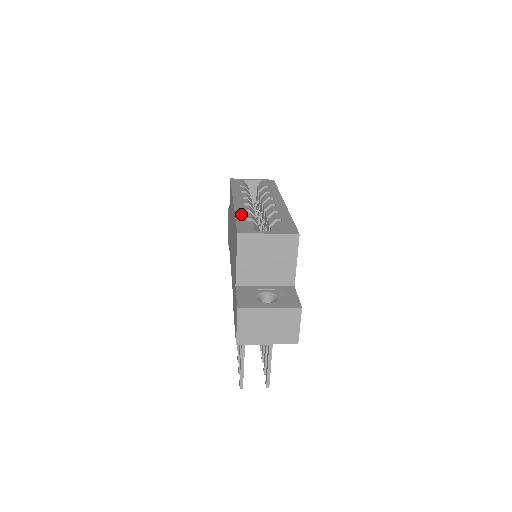
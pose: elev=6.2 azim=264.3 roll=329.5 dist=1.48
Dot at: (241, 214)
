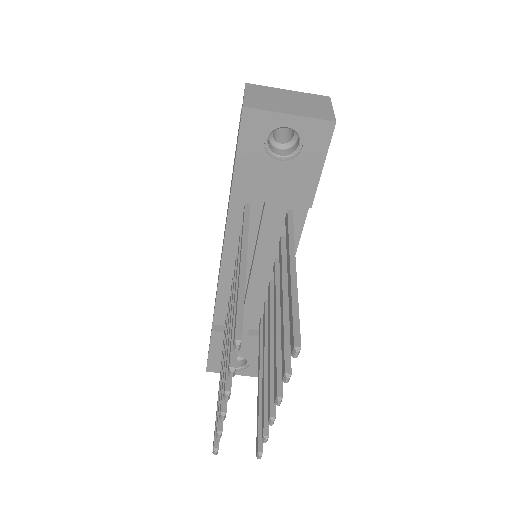
Dot at: occluded
